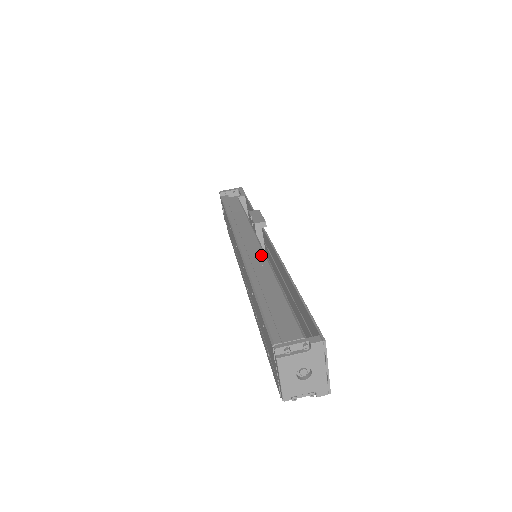
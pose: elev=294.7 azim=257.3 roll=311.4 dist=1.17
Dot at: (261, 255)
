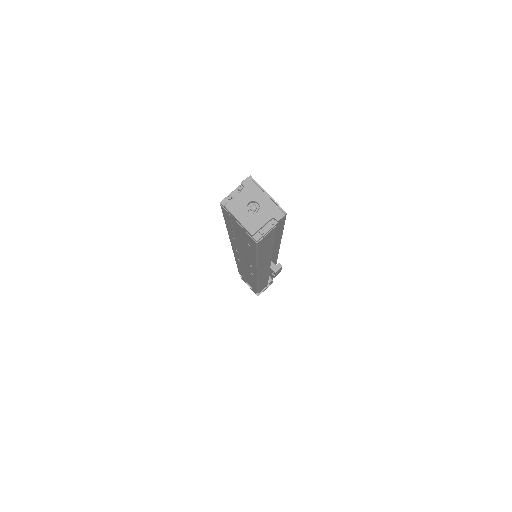
Dot at: occluded
